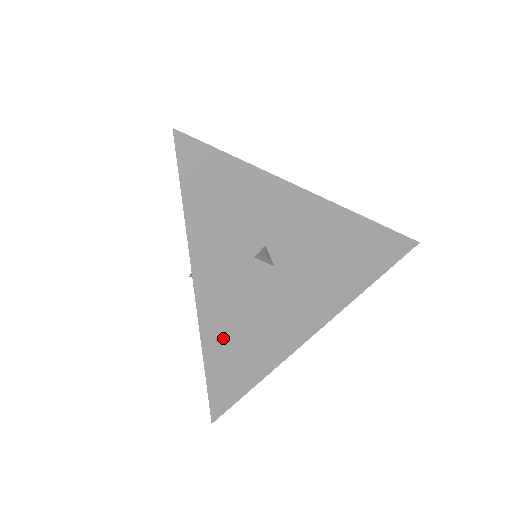
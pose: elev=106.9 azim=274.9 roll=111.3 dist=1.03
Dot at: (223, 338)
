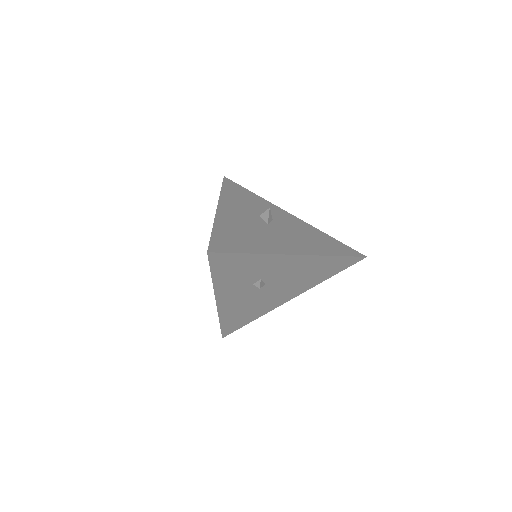
Dot at: (231, 313)
